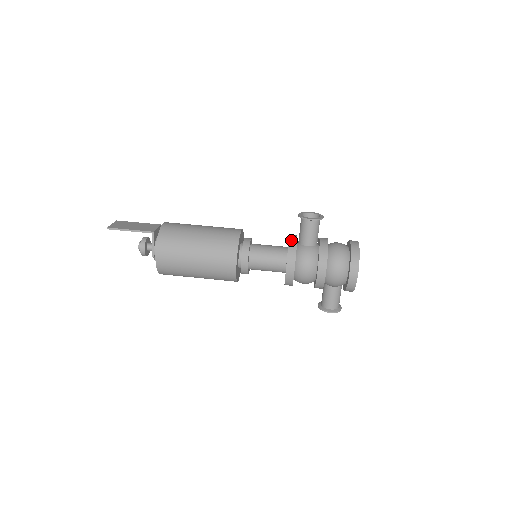
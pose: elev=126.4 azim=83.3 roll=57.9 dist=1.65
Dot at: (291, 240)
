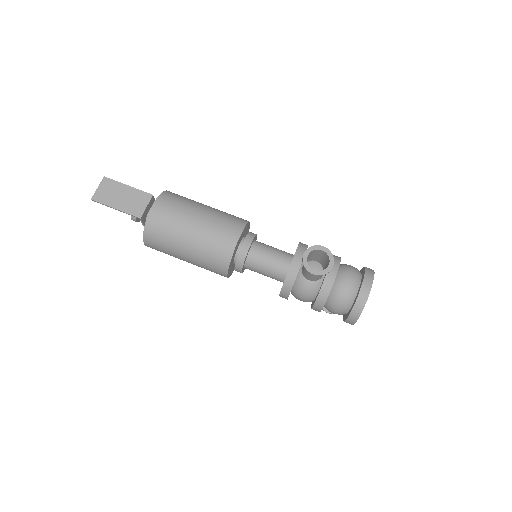
Dot at: (291, 271)
